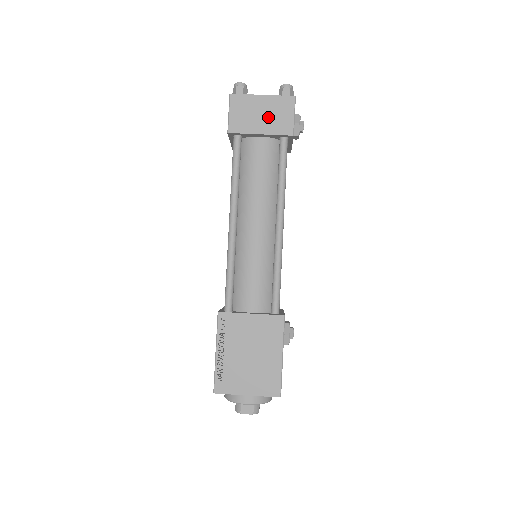
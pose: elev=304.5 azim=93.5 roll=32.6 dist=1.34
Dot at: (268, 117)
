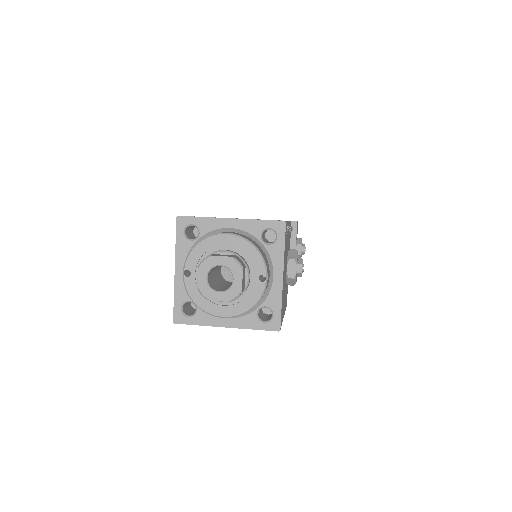
Dot at: occluded
